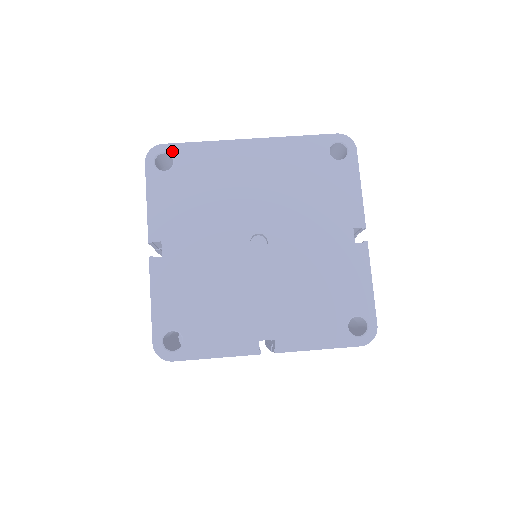
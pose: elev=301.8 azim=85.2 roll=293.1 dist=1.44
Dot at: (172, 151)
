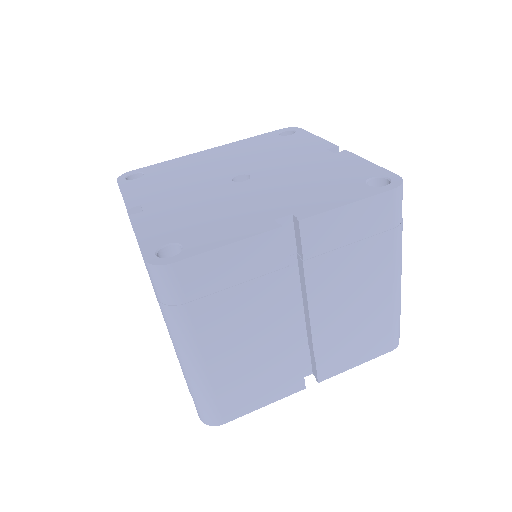
Dot at: (141, 170)
